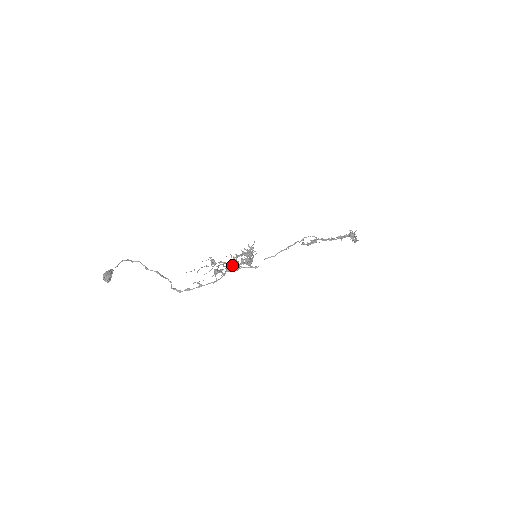
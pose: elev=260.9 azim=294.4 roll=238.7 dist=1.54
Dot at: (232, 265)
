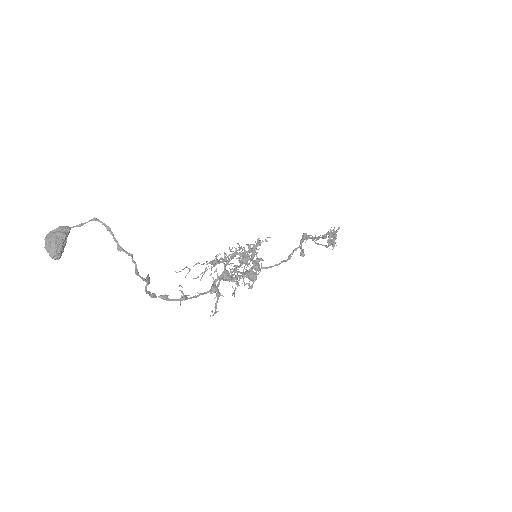
Dot at: (234, 280)
